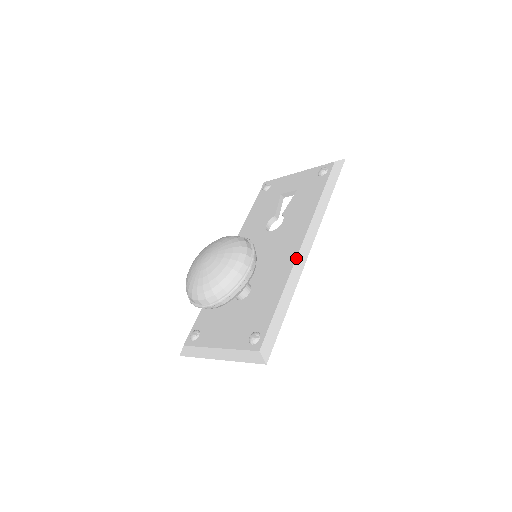
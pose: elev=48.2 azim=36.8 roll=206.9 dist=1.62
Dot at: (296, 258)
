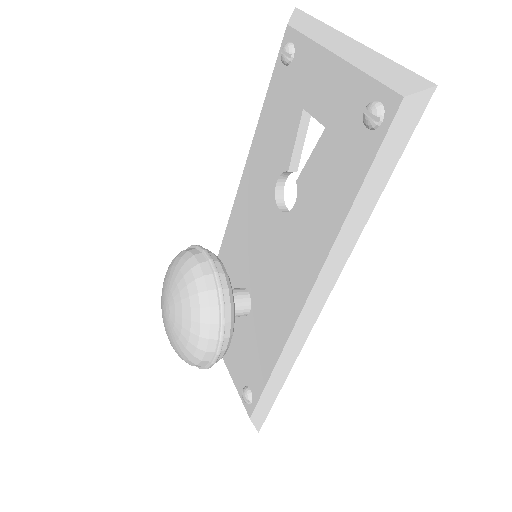
Dot at: (296, 322)
